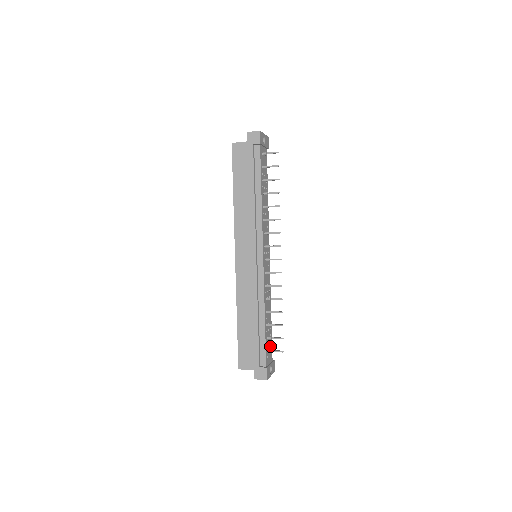
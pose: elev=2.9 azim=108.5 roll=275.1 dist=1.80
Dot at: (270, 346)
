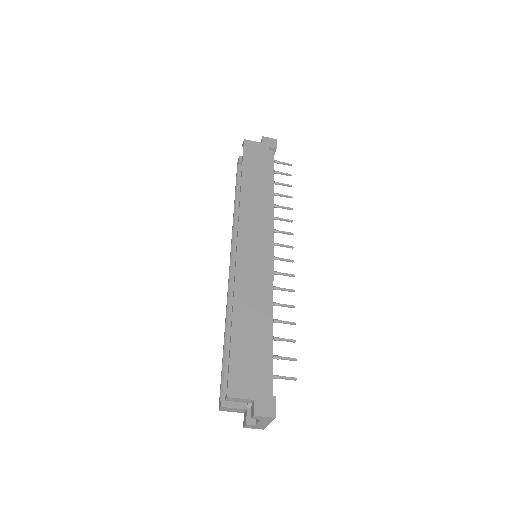
Dot at: occluded
